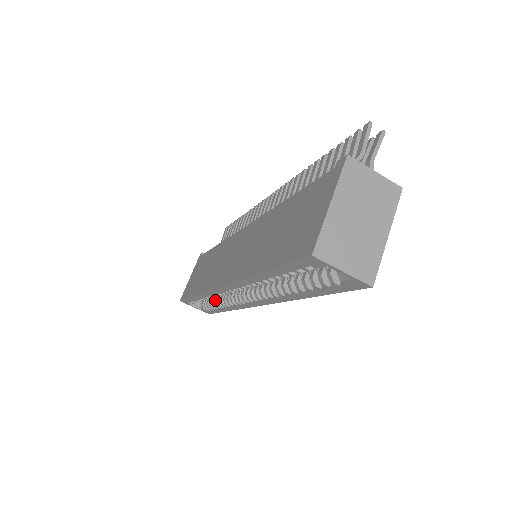
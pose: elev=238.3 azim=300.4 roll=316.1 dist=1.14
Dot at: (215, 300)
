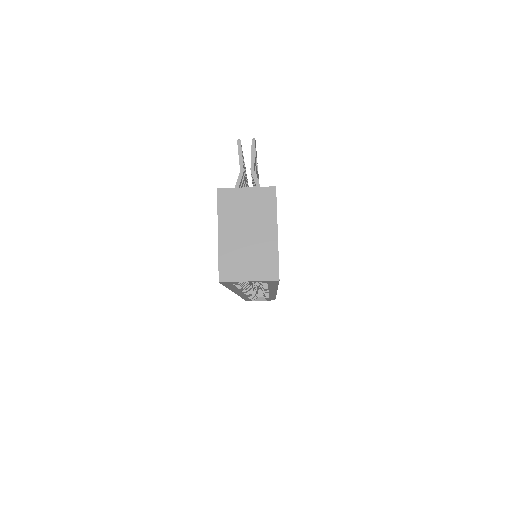
Dot at: occluded
